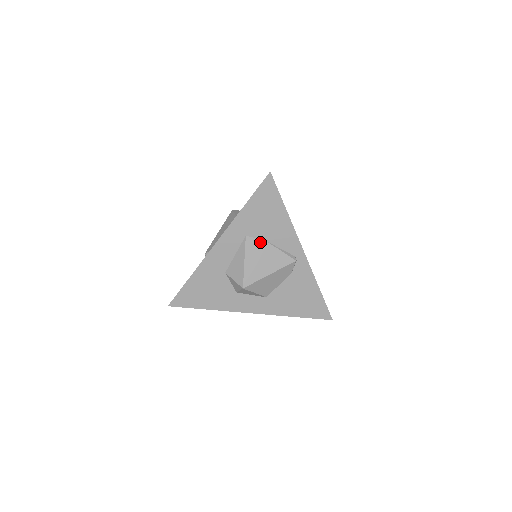
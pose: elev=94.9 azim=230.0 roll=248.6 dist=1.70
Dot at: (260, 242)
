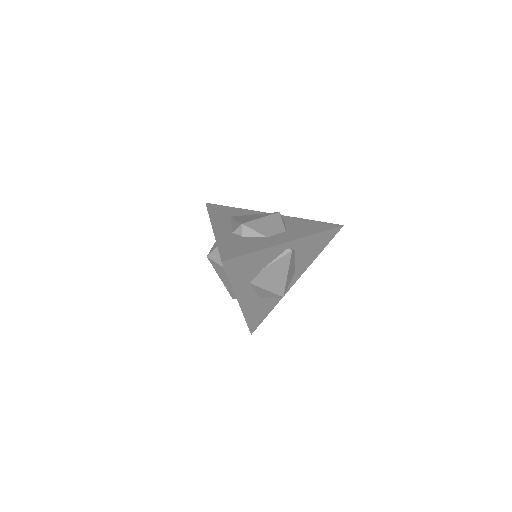
Dot at: (261, 274)
